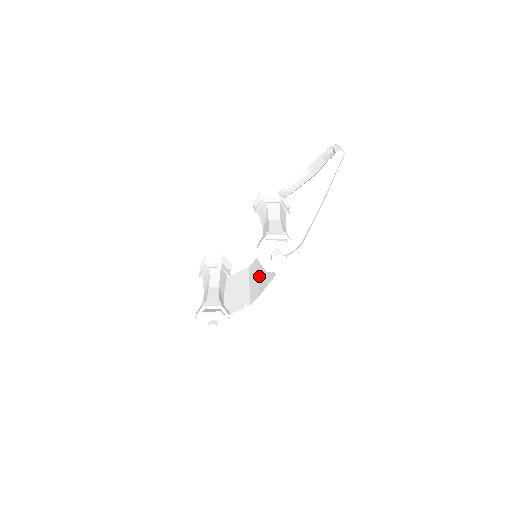
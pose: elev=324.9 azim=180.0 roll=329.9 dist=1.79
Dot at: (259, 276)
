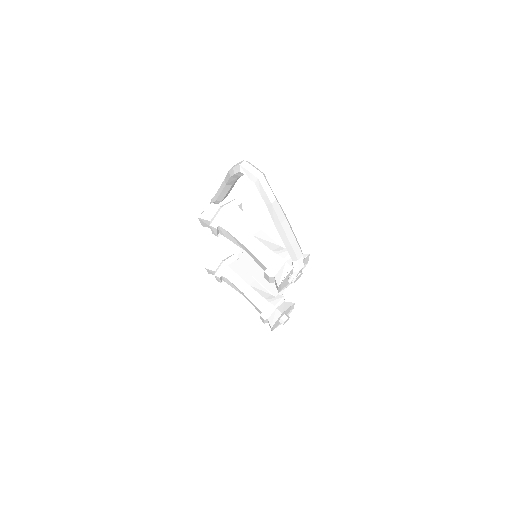
Dot at: occluded
